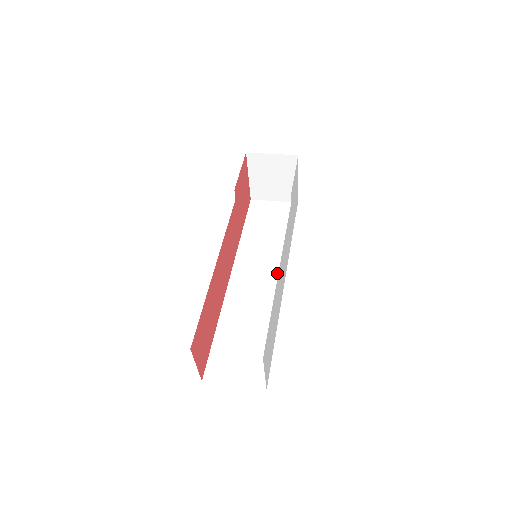
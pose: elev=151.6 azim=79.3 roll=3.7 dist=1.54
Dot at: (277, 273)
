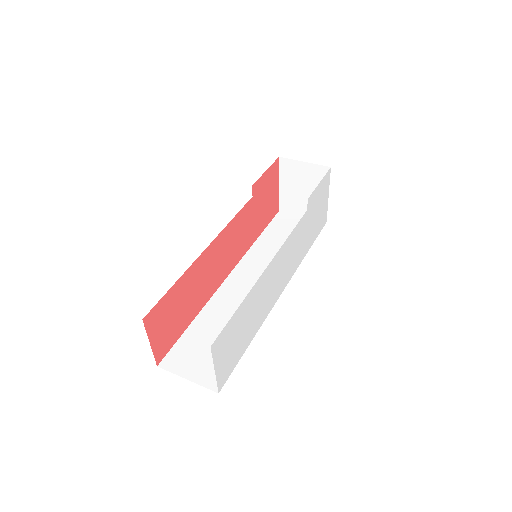
Dot at: occluded
